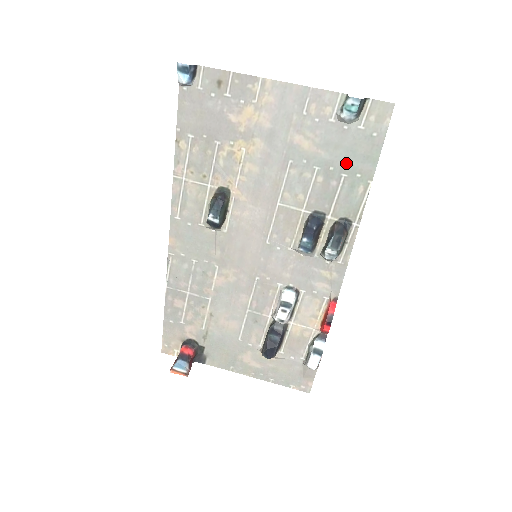
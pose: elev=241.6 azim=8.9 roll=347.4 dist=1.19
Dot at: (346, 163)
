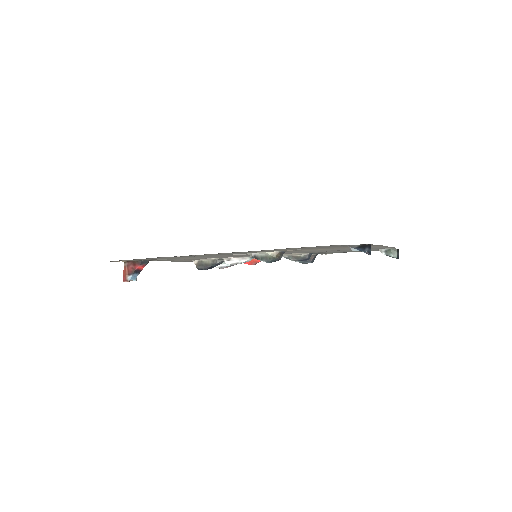
Dot at: (354, 251)
